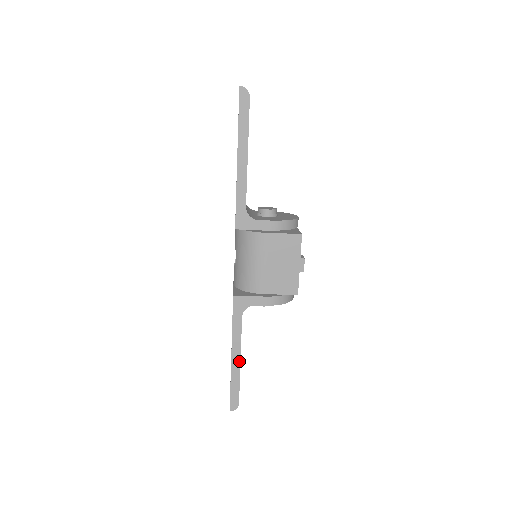
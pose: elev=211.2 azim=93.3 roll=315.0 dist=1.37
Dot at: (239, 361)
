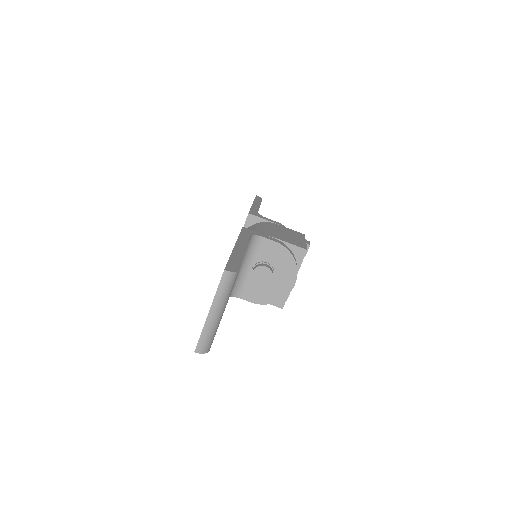
Dot at: (244, 250)
